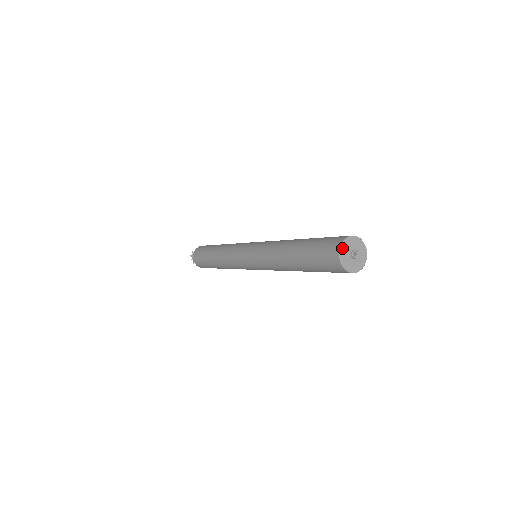
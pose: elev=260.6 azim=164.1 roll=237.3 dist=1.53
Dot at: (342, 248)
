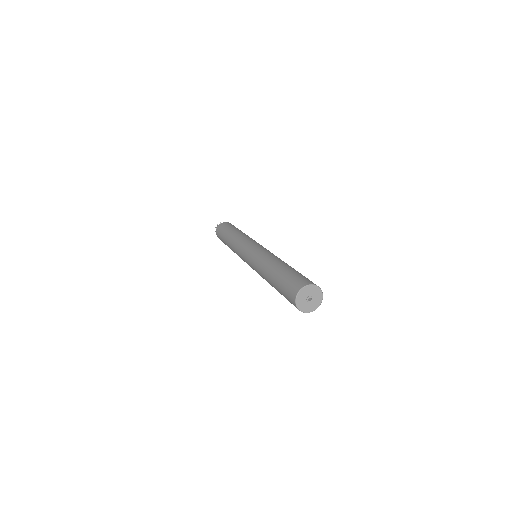
Dot at: (299, 294)
